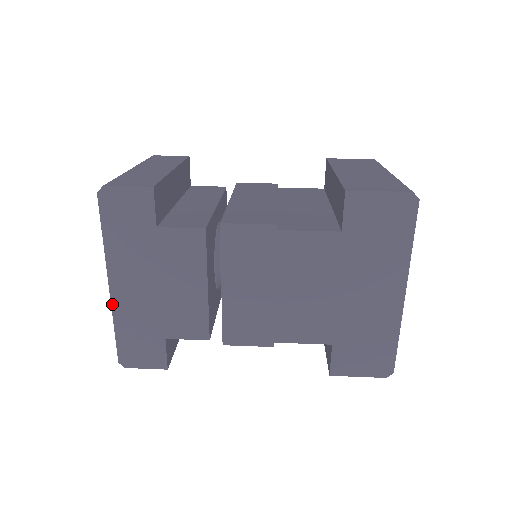
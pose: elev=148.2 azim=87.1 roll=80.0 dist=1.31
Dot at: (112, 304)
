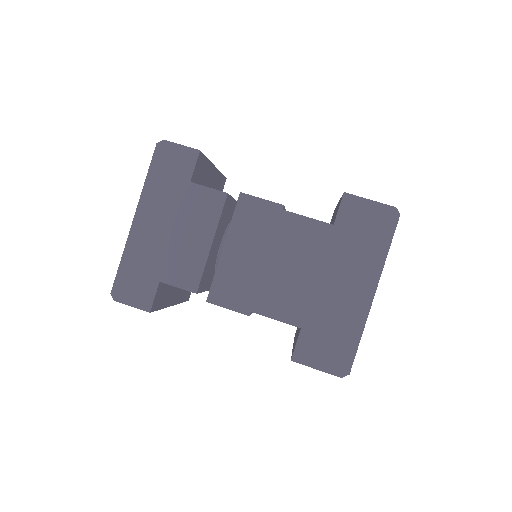
Dot at: (129, 237)
